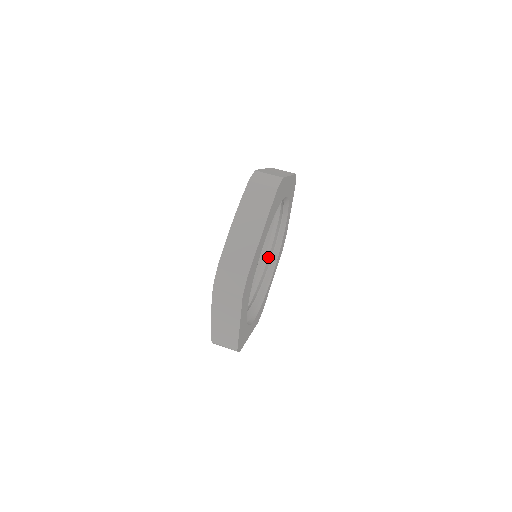
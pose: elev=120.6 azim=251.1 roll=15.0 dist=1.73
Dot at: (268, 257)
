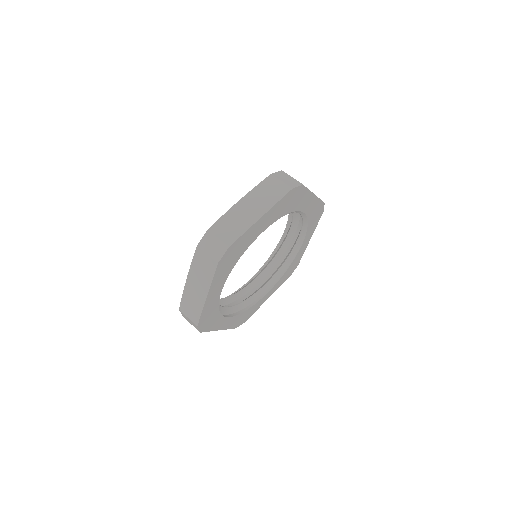
Dot at: (272, 274)
